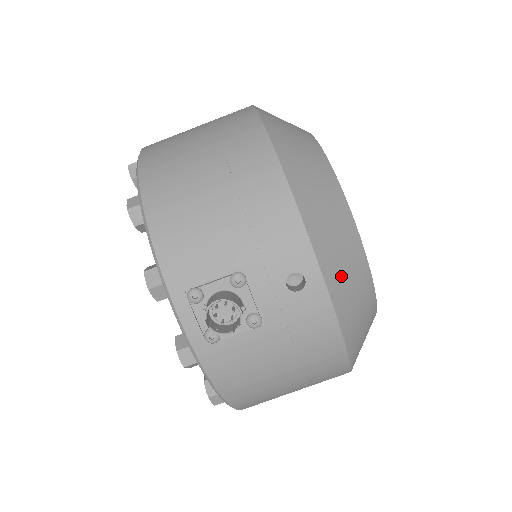
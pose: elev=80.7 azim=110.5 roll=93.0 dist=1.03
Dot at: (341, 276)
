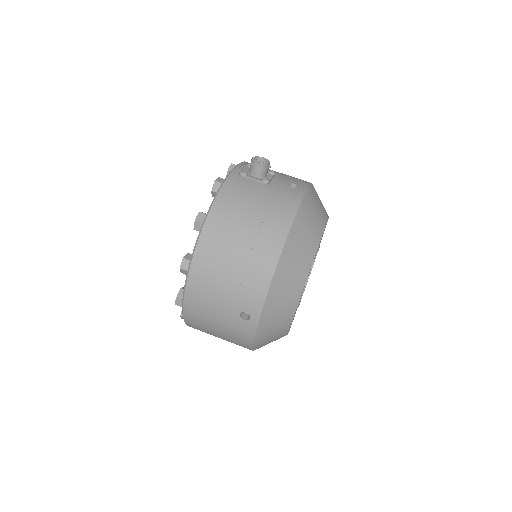
Dot at: (312, 206)
